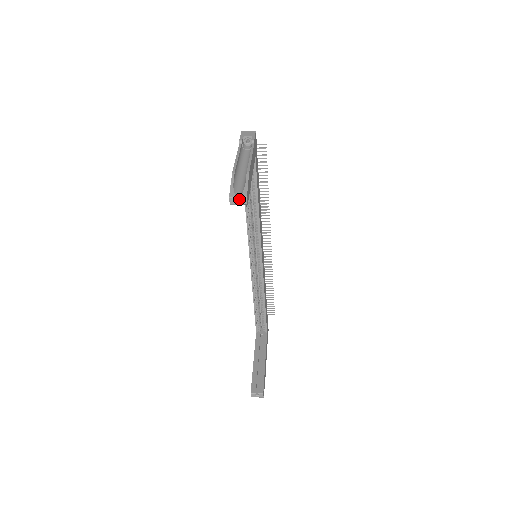
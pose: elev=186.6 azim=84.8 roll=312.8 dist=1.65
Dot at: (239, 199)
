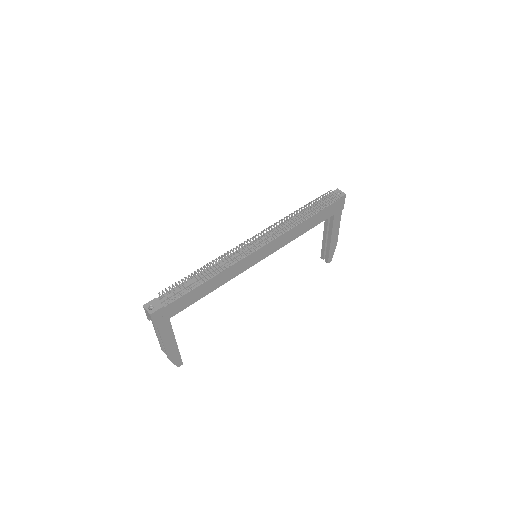
Dot at: occluded
